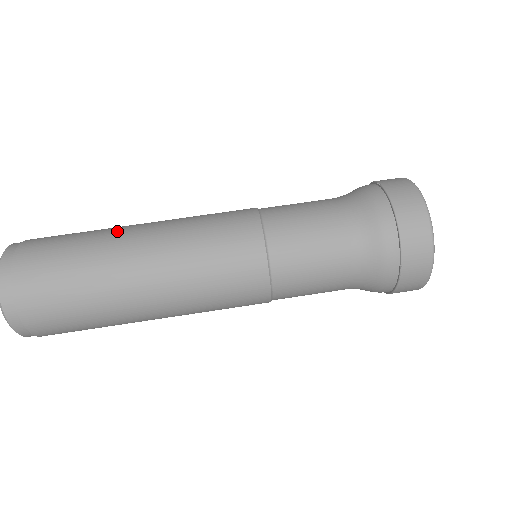
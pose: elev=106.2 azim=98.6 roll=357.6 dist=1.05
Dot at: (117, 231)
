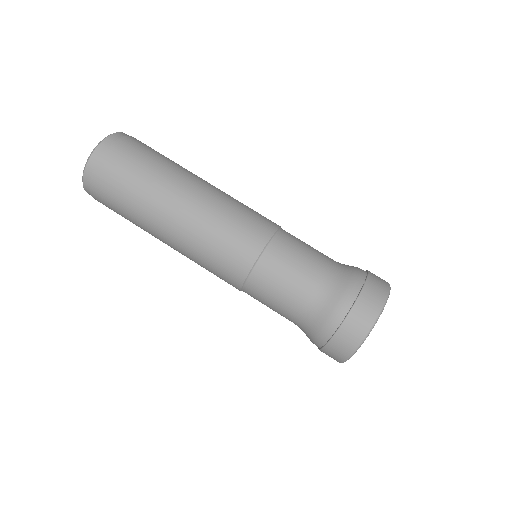
Dot at: (166, 192)
